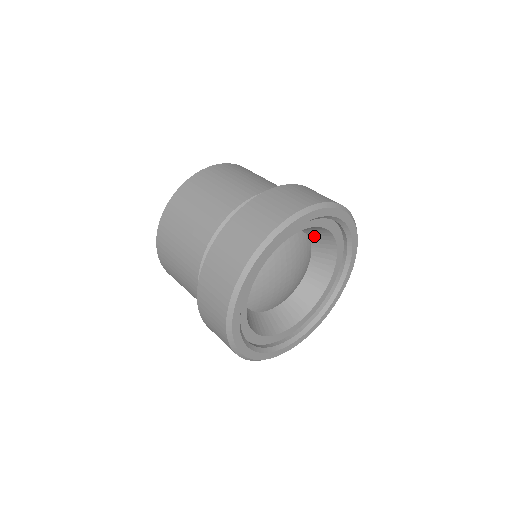
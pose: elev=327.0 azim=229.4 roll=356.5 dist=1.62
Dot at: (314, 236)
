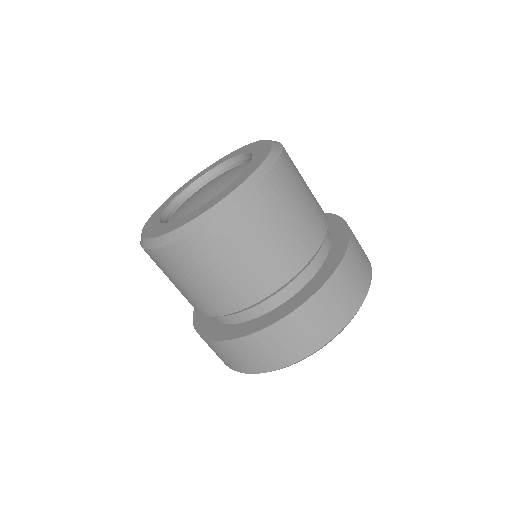
Dot at: occluded
